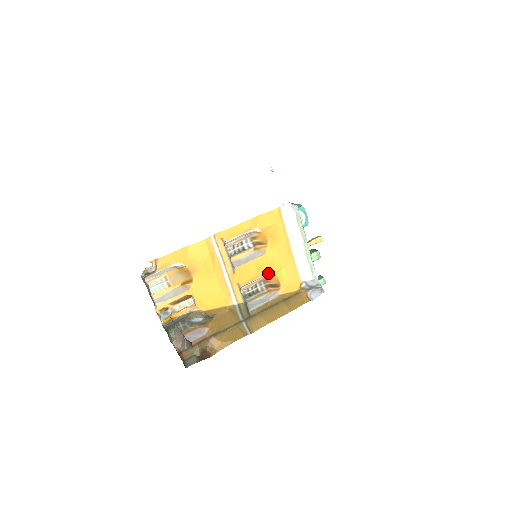
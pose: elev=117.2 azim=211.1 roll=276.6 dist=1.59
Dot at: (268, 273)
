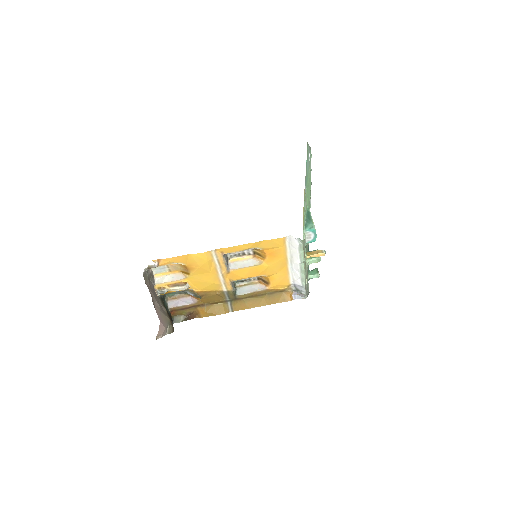
Dot at: occluded
